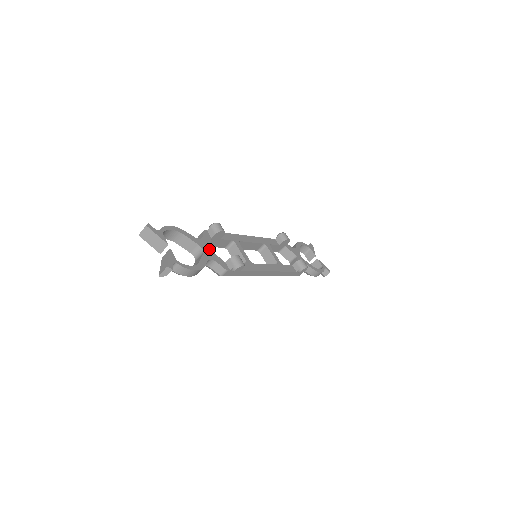
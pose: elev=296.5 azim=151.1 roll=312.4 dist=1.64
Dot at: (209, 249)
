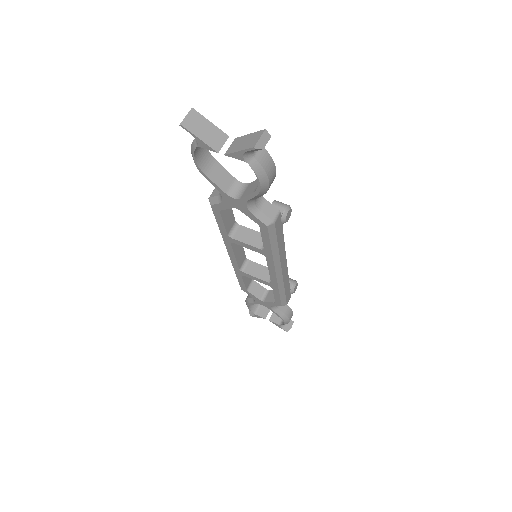
Dot at: occluded
